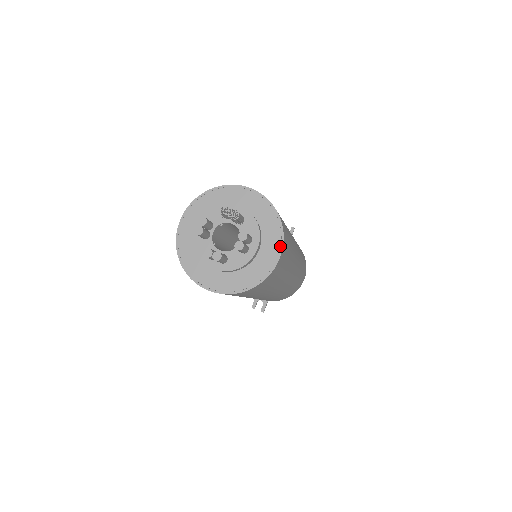
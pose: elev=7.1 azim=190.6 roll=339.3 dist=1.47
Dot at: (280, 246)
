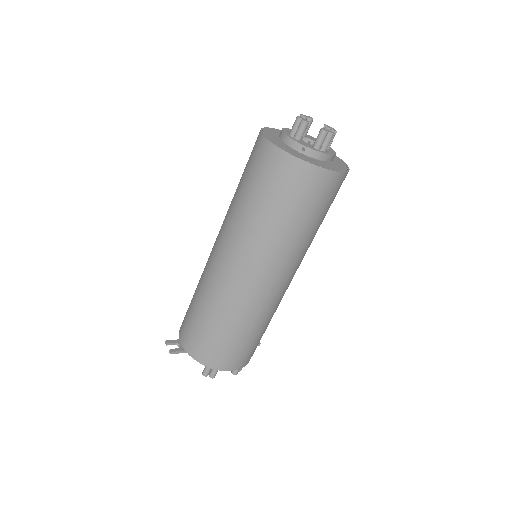
Dot at: (338, 171)
